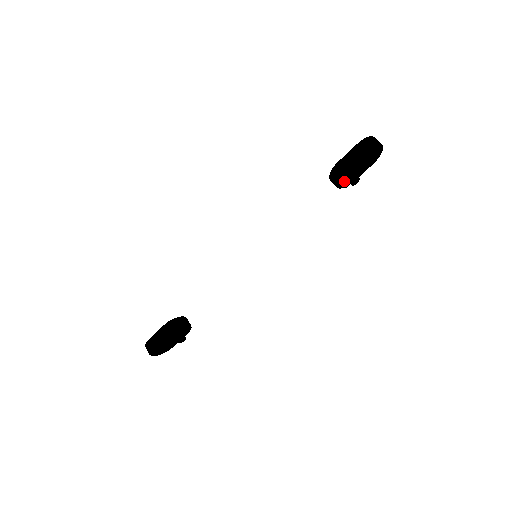
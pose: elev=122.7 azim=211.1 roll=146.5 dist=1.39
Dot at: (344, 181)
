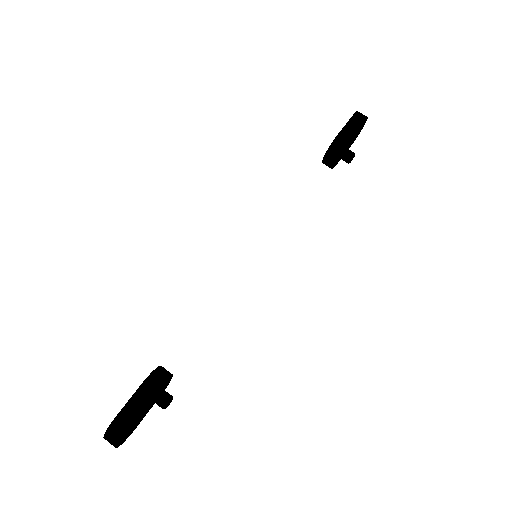
Dot at: (336, 160)
